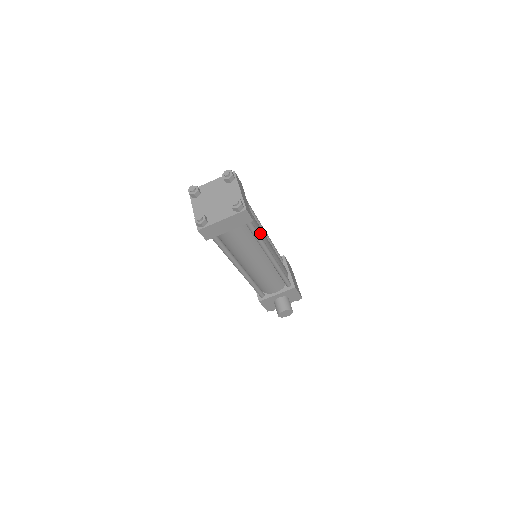
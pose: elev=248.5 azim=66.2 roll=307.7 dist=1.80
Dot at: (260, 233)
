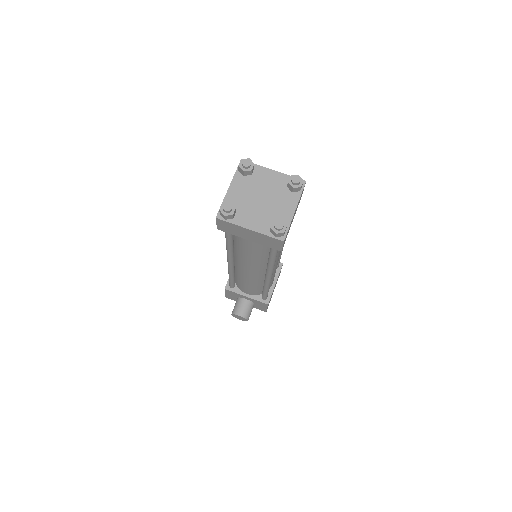
Dot at: (278, 251)
